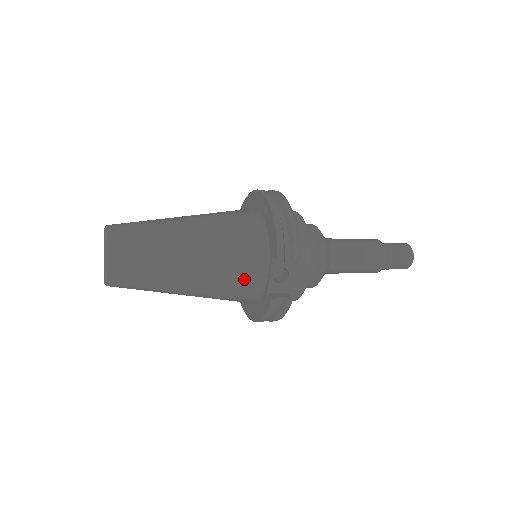
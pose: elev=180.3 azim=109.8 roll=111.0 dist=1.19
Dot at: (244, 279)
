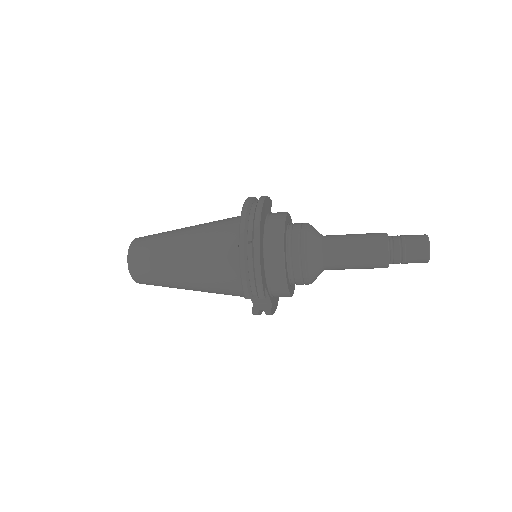
Dot at: (231, 293)
